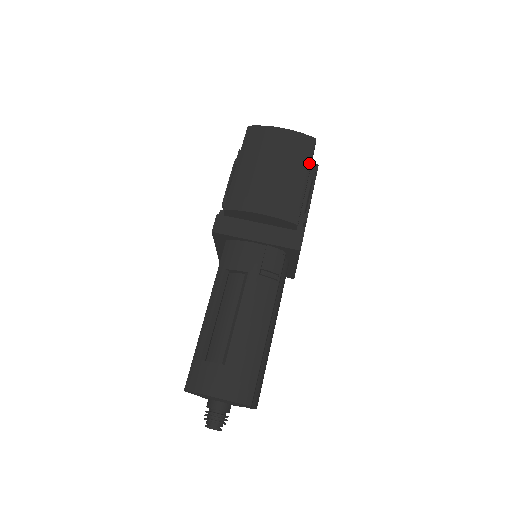
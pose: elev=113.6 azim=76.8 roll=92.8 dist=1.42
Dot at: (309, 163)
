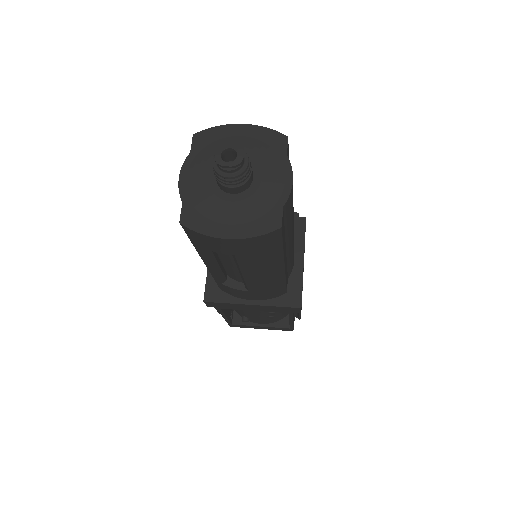
Dot at: occluded
